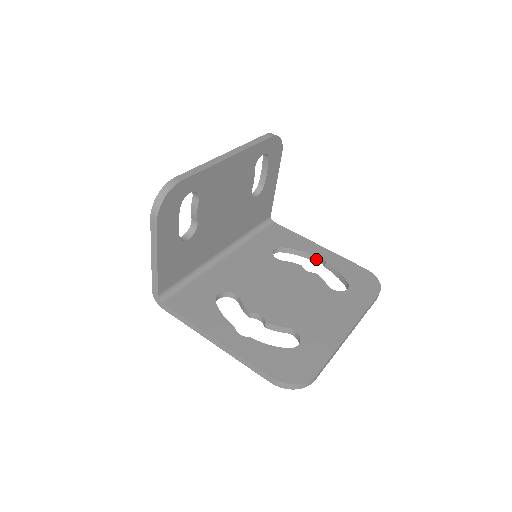
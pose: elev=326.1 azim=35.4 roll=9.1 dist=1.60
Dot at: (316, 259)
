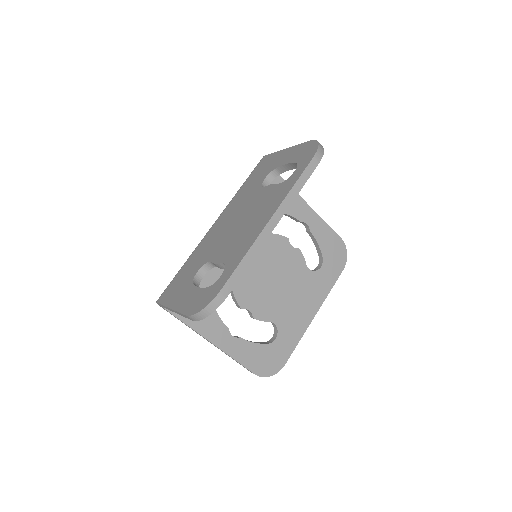
Dot at: (301, 222)
